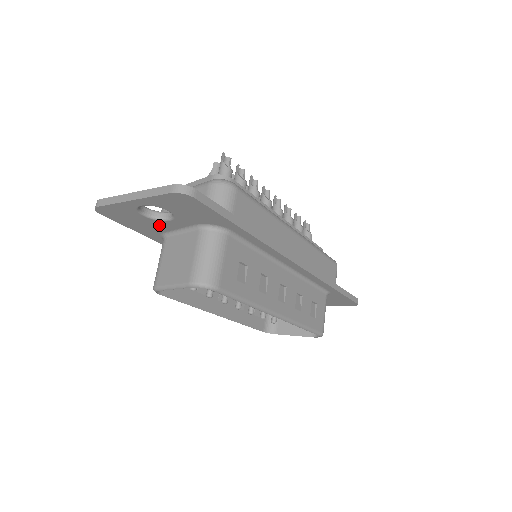
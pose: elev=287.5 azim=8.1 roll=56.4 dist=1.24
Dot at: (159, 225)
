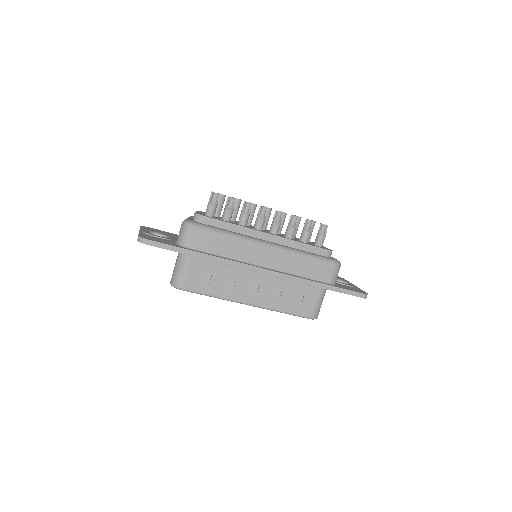
Dot at: occluded
